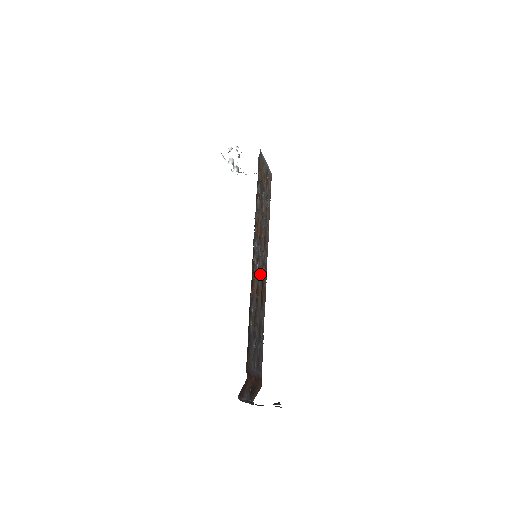
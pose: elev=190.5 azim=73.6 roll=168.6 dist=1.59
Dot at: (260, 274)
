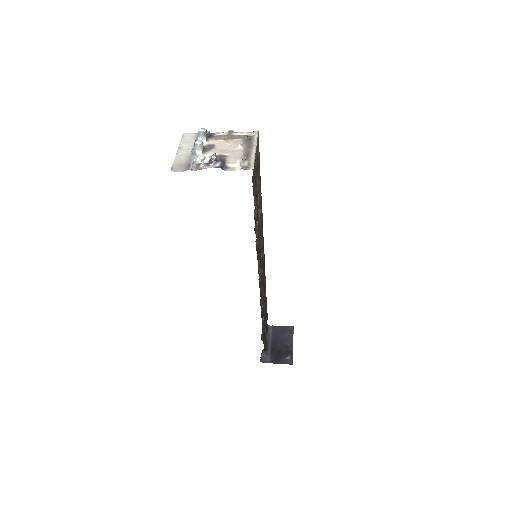
Dot at: (262, 269)
